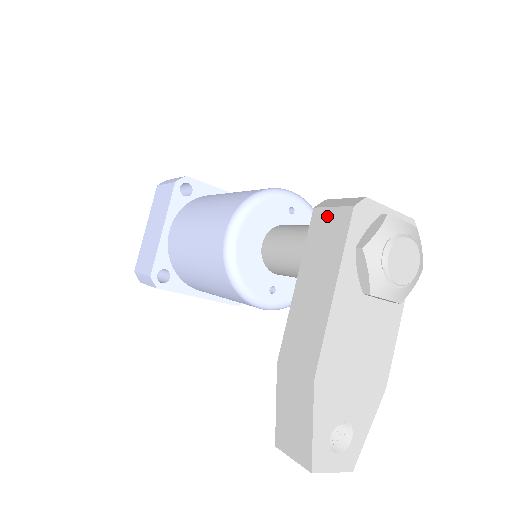
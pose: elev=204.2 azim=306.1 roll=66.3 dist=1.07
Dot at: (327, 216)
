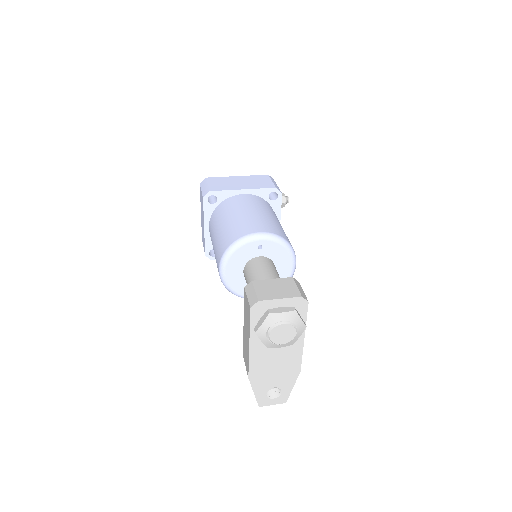
Dot at: (246, 300)
